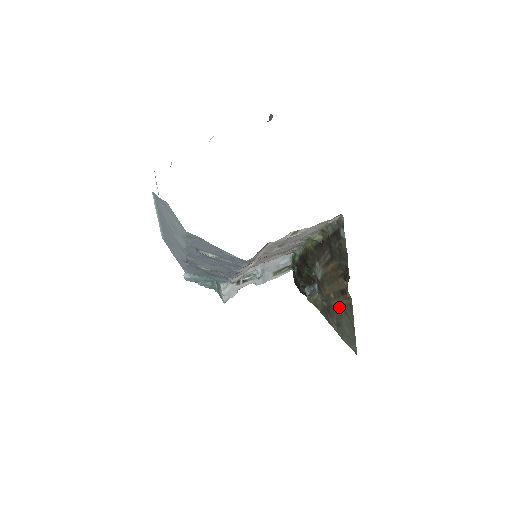
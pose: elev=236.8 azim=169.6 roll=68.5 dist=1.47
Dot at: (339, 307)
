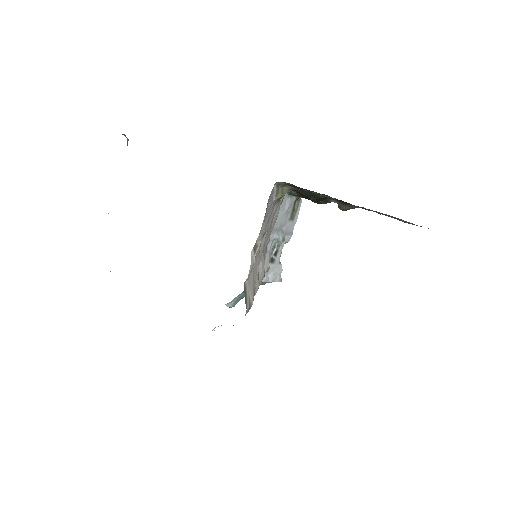
Dot at: occluded
